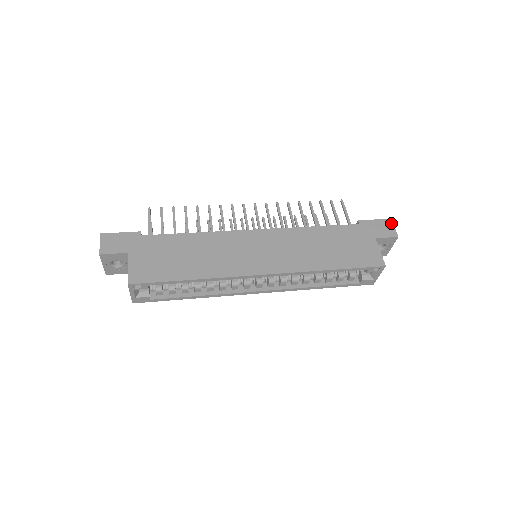
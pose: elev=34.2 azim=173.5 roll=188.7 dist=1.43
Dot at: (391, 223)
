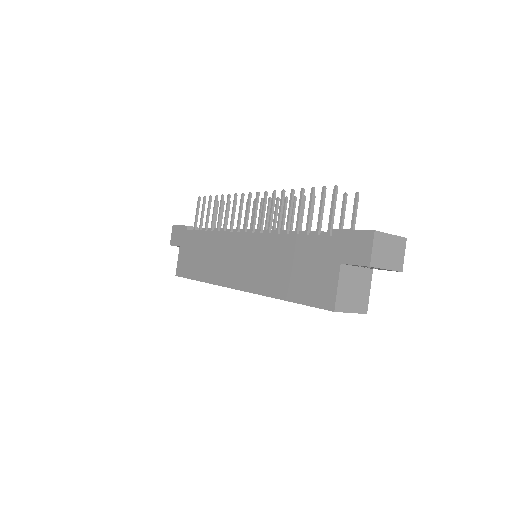
Dot at: (370, 239)
